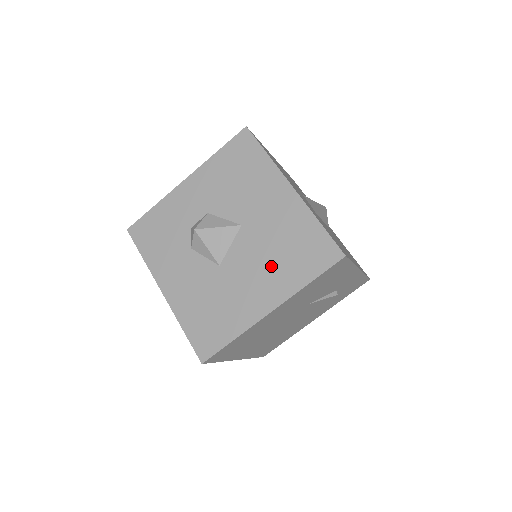
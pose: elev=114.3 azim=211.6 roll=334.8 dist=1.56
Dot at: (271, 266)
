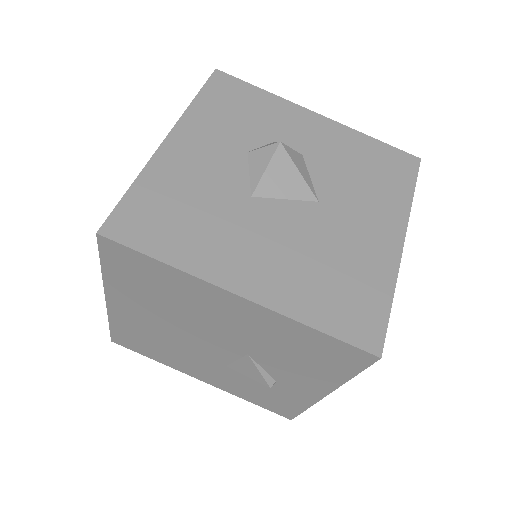
Dot at: (298, 264)
